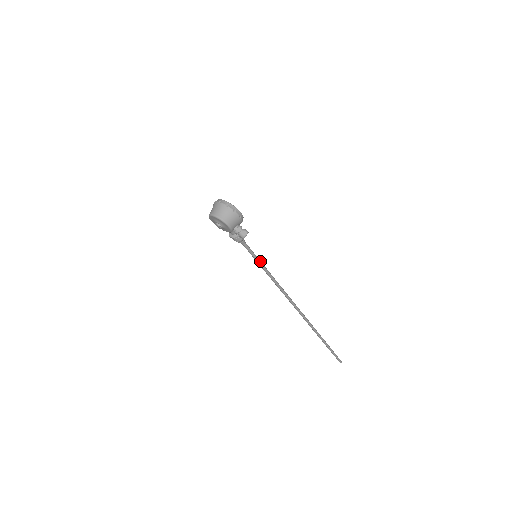
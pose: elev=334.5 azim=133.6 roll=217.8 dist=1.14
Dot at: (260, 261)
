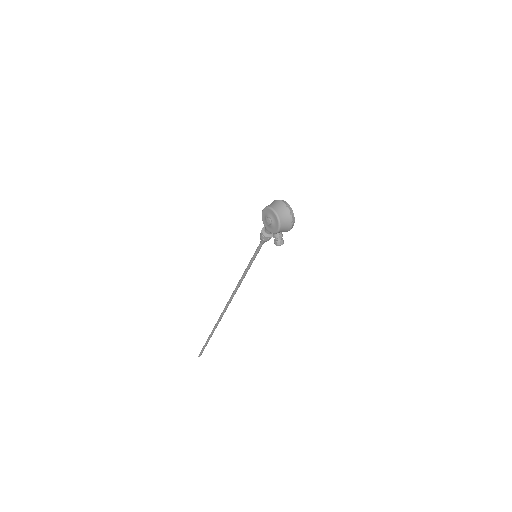
Dot at: occluded
